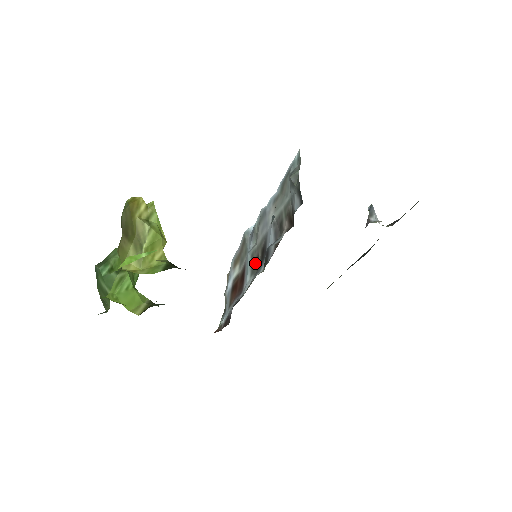
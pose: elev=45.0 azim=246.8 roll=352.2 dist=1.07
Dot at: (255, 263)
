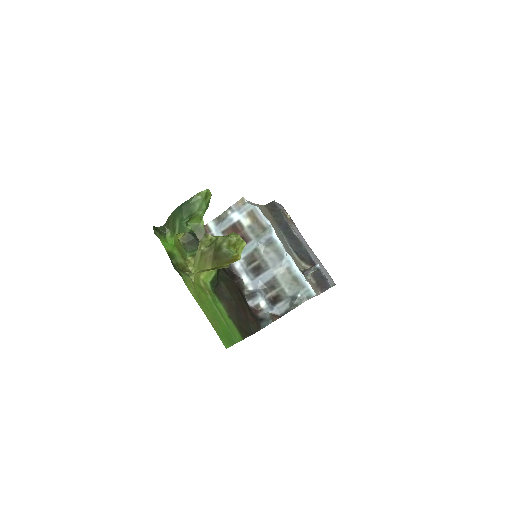
Dot at: (252, 258)
